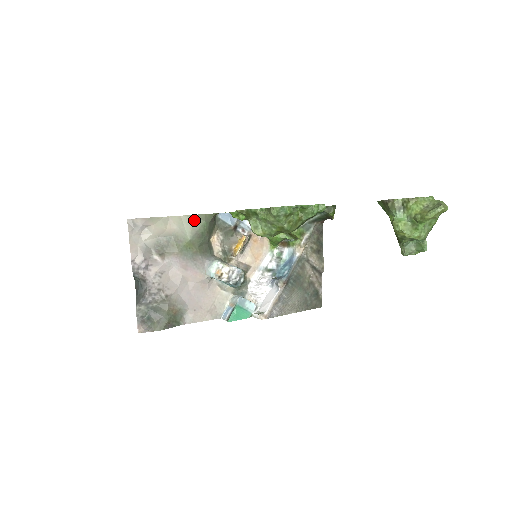
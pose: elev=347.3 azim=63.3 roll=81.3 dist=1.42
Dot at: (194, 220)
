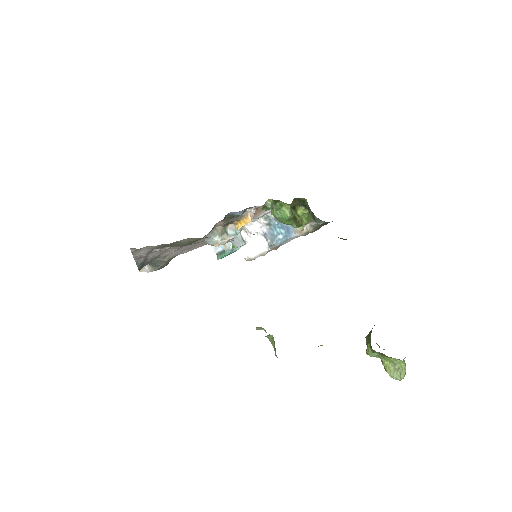
Dot at: (201, 238)
